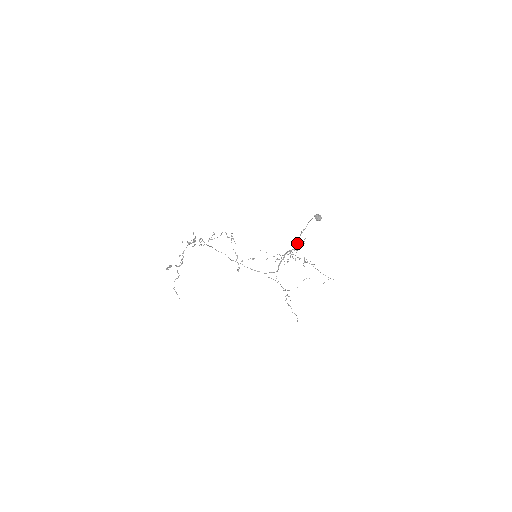
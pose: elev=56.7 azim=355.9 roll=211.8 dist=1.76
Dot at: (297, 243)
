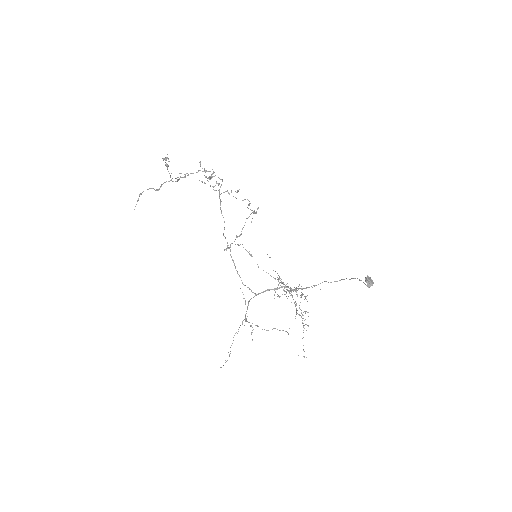
Dot at: occluded
